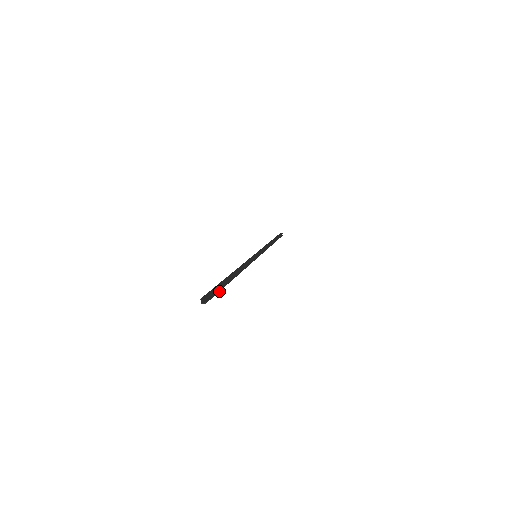
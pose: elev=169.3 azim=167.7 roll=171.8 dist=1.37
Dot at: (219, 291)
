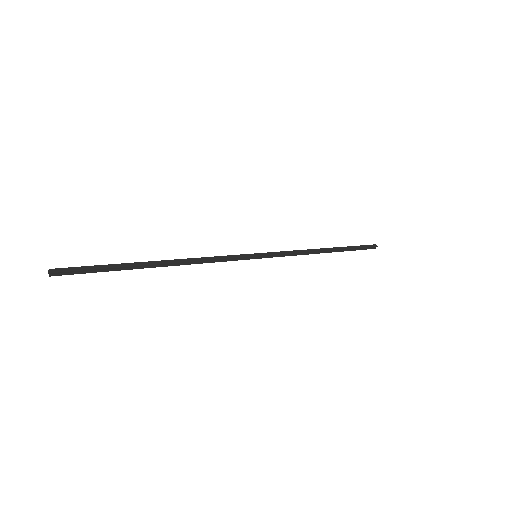
Dot at: occluded
